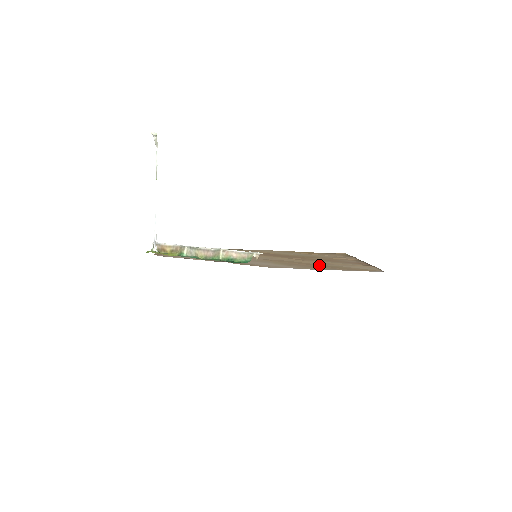
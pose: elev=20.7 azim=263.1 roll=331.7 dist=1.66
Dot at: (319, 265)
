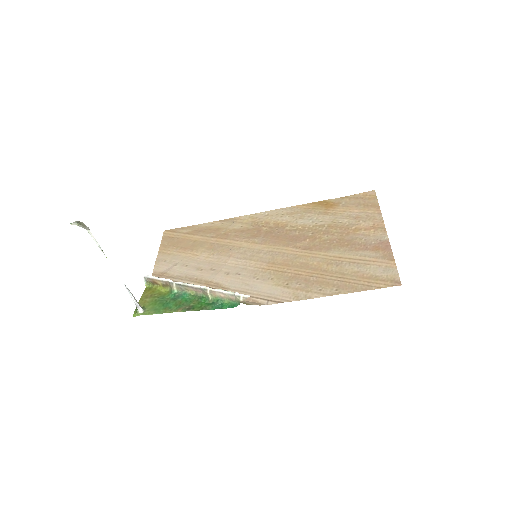
Dot at: (324, 274)
